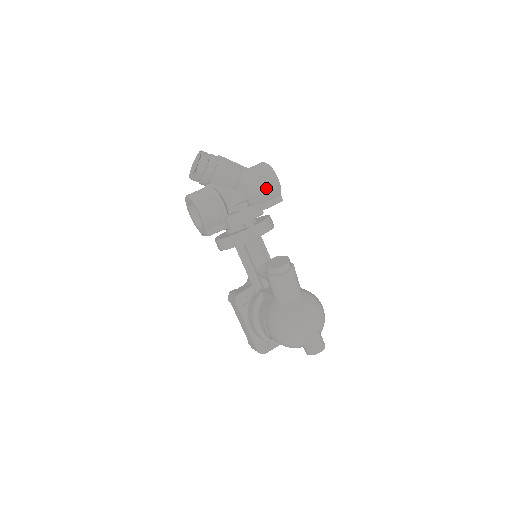
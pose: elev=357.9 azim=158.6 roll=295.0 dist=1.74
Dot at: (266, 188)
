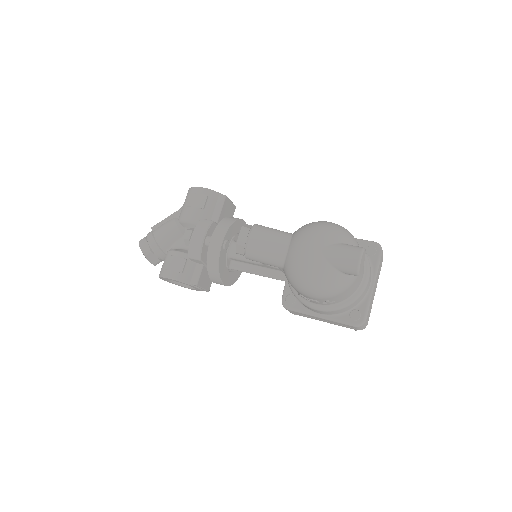
Dot at: (199, 204)
